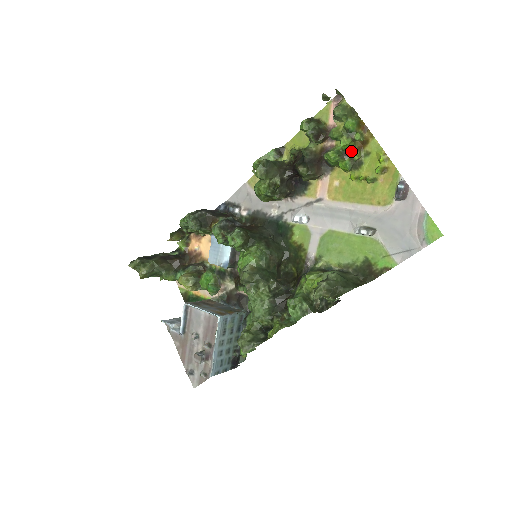
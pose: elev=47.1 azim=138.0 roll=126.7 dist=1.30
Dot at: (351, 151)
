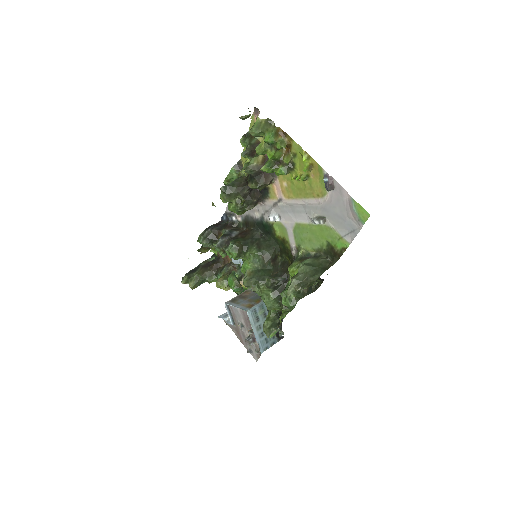
Dot at: (280, 159)
